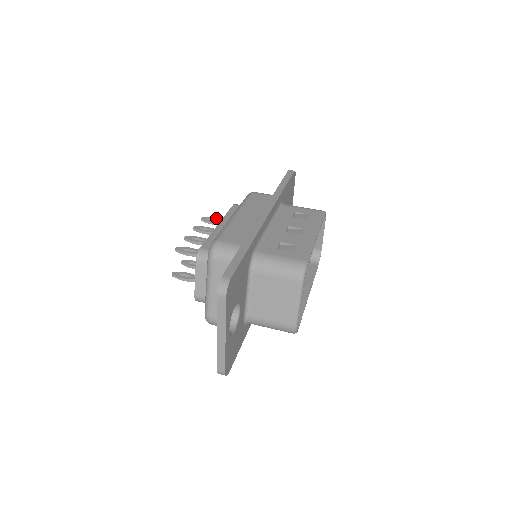
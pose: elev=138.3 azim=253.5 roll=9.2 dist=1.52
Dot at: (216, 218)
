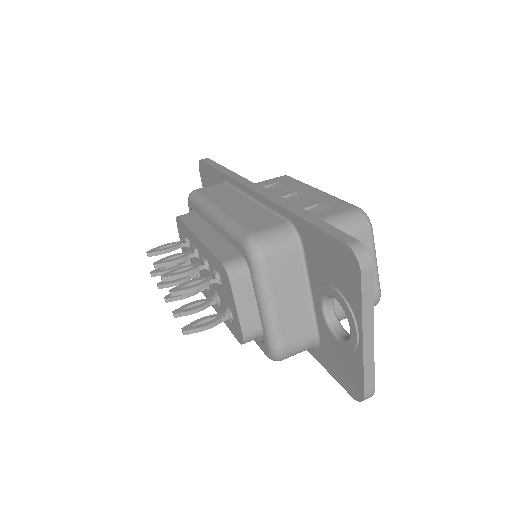
Dot at: (165, 244)
